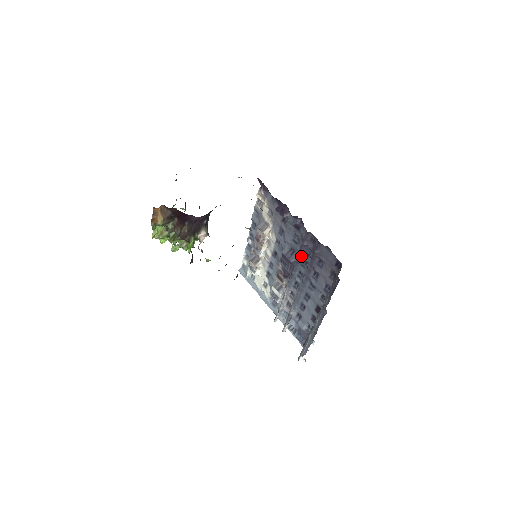
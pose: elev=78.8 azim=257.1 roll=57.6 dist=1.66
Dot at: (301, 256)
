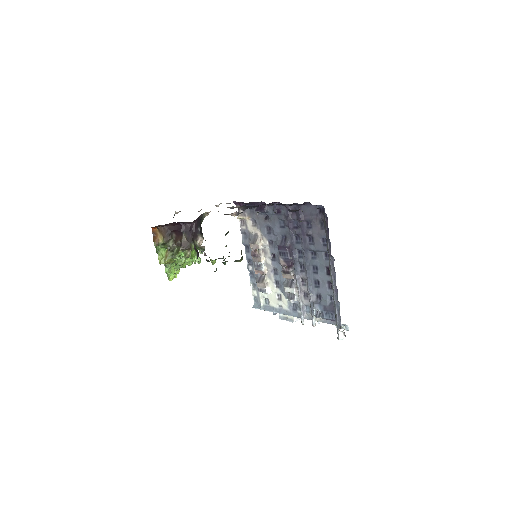
Dot at: (292, 234)
